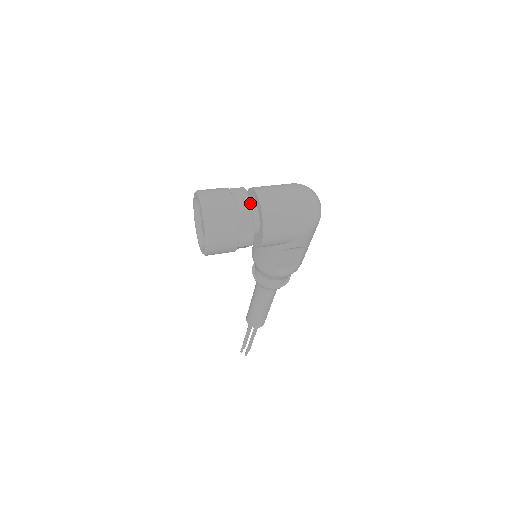
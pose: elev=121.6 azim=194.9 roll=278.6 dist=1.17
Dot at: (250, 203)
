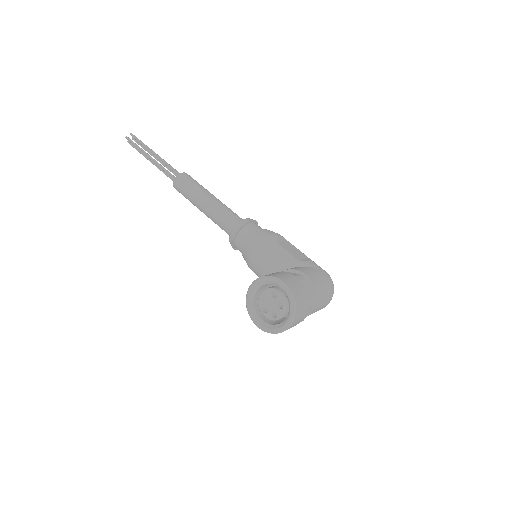
Dot at: occluded
